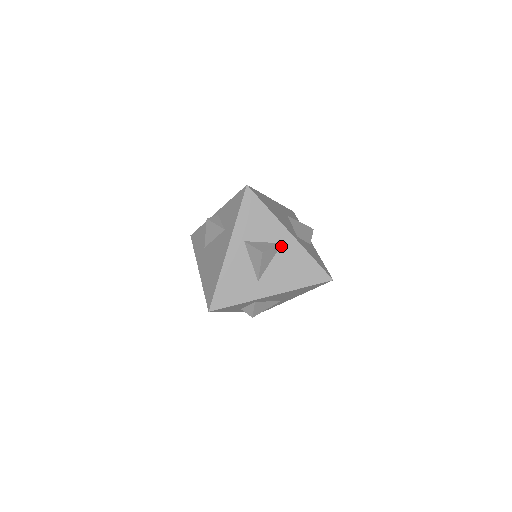
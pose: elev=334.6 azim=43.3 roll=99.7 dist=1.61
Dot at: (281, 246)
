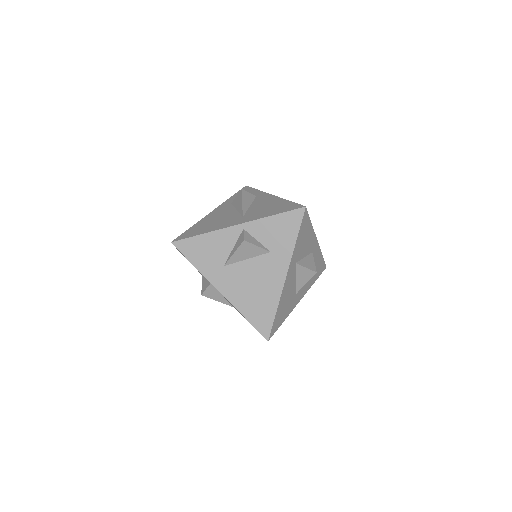
Dot at: (311, 255)
